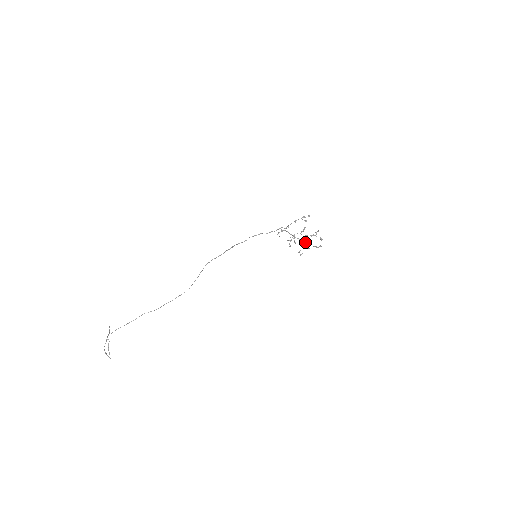
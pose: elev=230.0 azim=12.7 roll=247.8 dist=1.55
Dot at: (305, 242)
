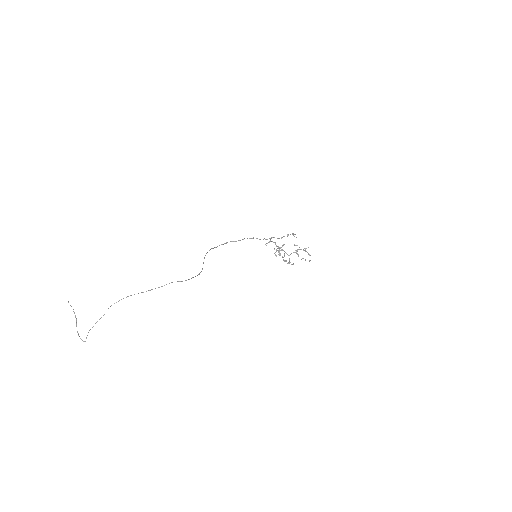
Dot at: (298, 254)
